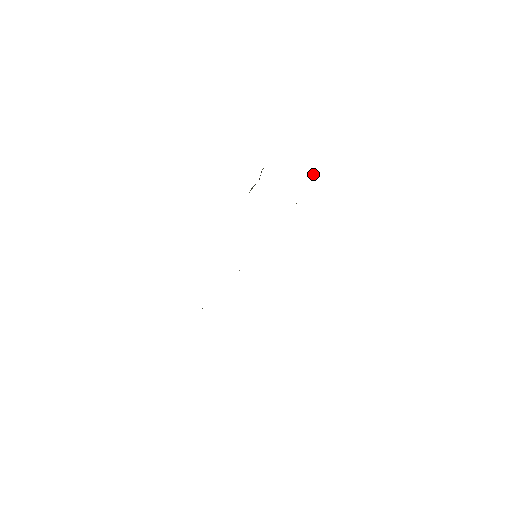
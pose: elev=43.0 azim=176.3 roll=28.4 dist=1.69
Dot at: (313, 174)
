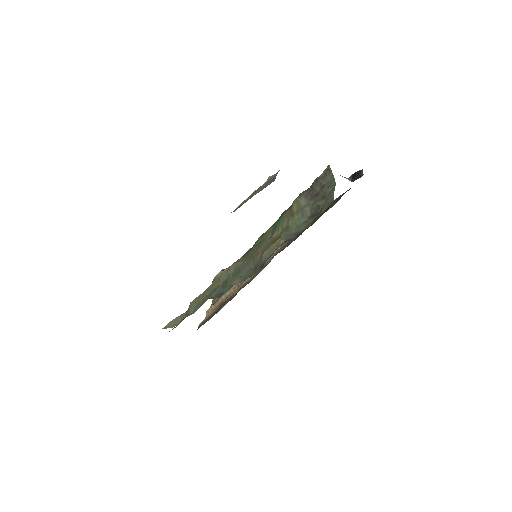
Dot at: occluded
